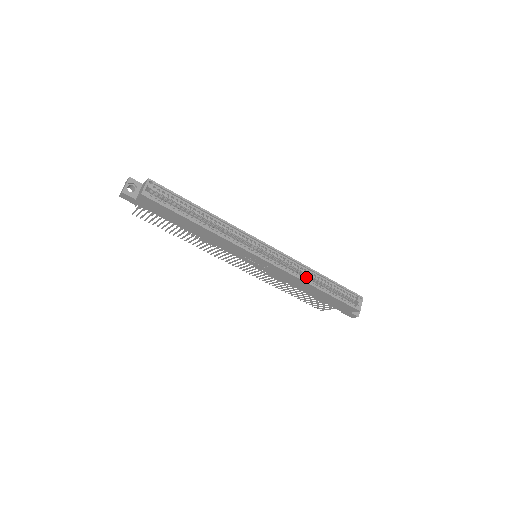
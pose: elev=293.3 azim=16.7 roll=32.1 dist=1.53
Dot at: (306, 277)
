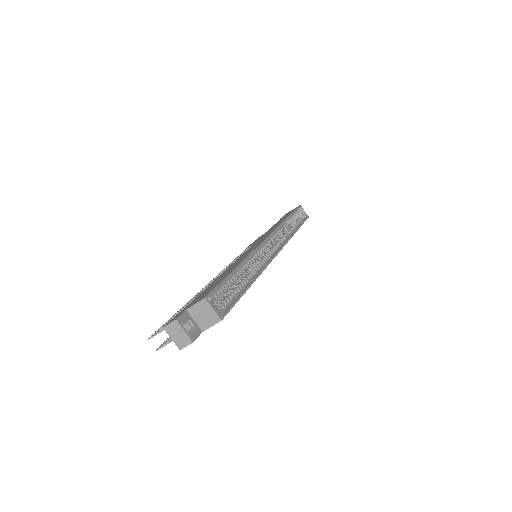
Dot at: occluded
